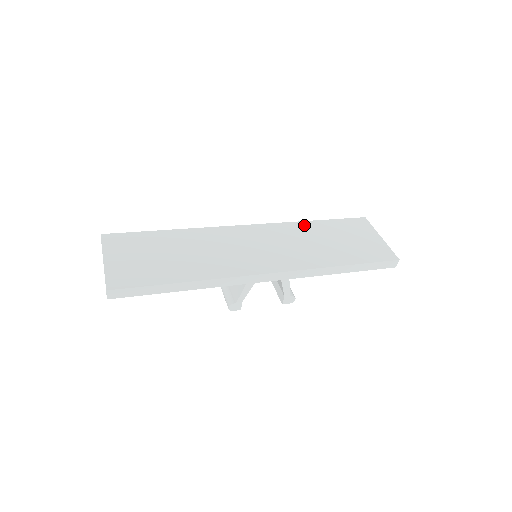
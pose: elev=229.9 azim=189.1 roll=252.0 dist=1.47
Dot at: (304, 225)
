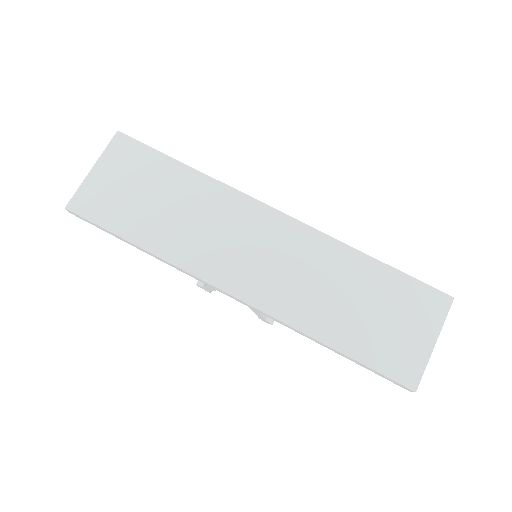
Dot at: (350, 256)
